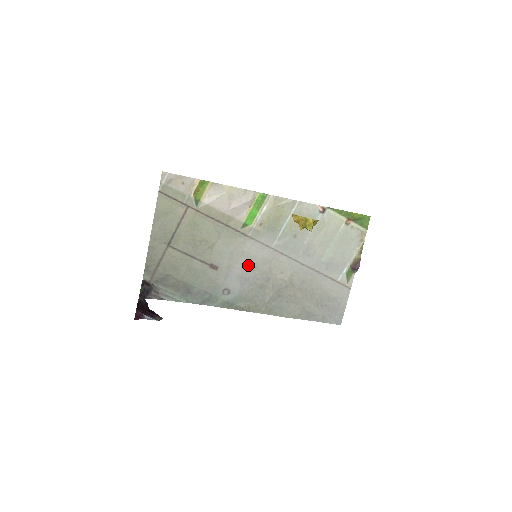
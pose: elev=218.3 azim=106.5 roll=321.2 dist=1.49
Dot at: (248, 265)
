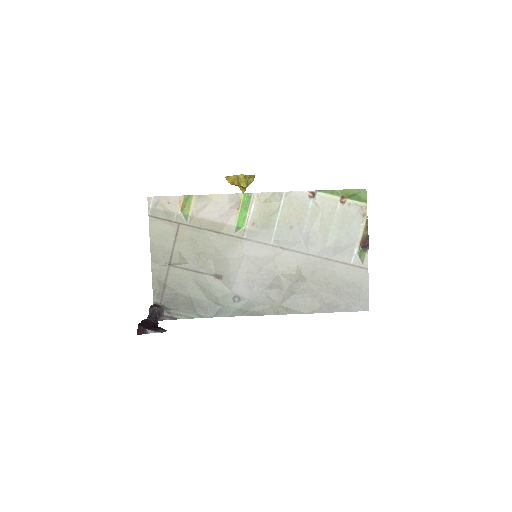
Dot at: (251, 267)
